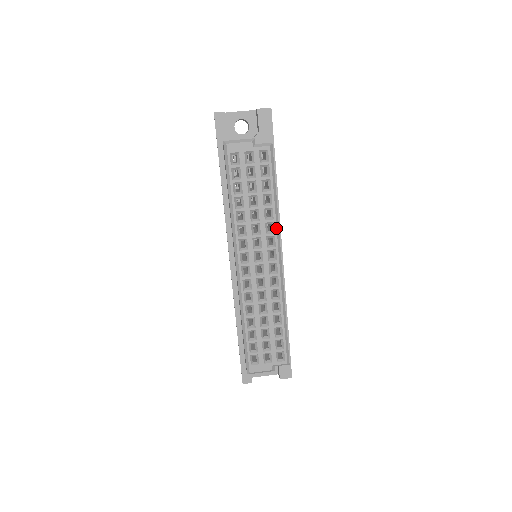
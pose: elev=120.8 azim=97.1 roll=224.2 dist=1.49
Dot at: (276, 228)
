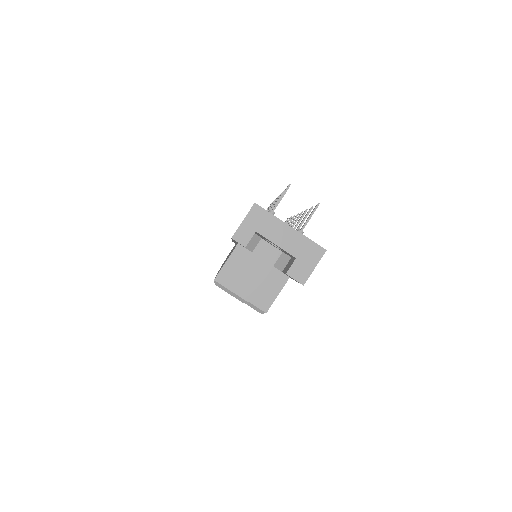
Dot at: occluded
